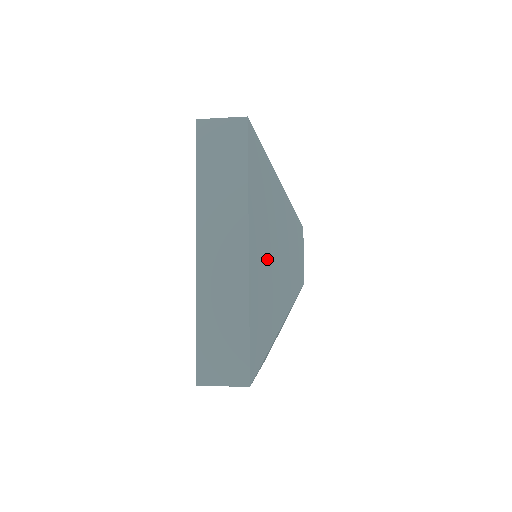
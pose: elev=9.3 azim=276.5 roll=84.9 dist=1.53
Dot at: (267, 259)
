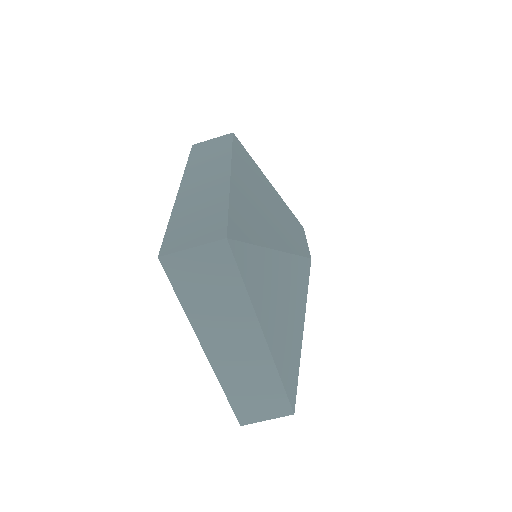
Dot at: (255, 197)
